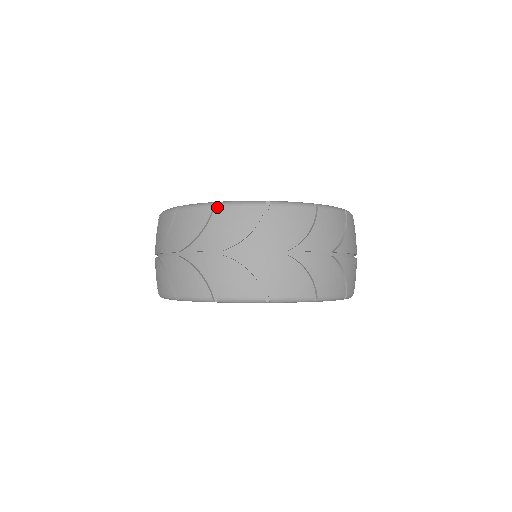
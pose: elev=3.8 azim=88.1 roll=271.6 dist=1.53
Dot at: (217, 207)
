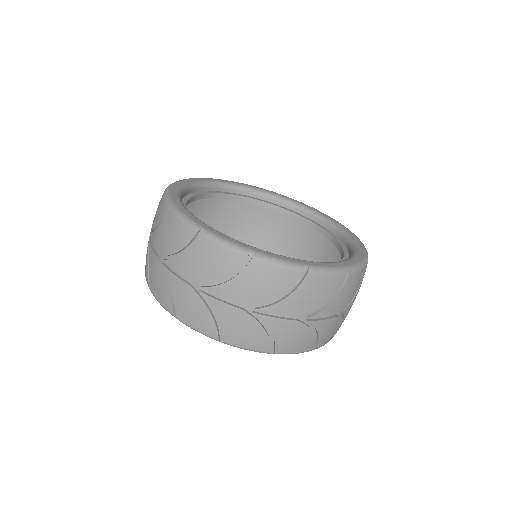
Dot at: (308, 274)
